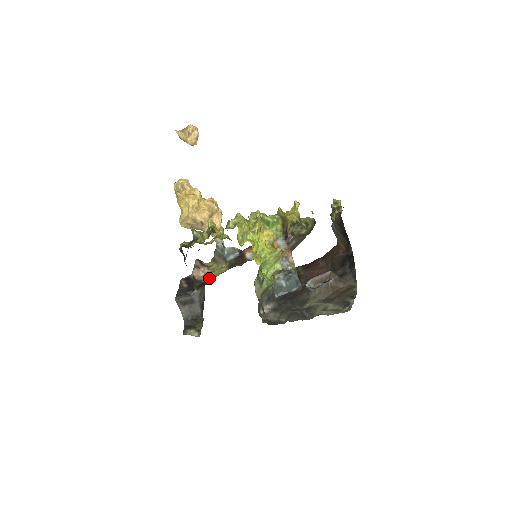
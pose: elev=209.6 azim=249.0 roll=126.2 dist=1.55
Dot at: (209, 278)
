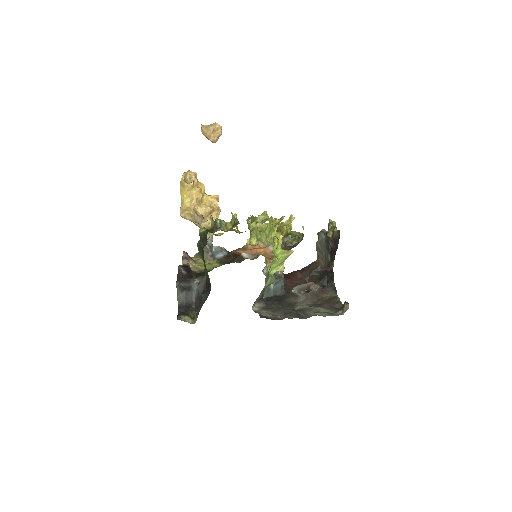
Dot at: (202, 270)
